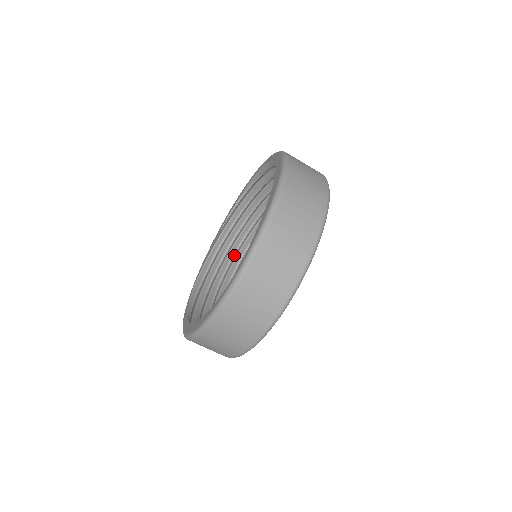
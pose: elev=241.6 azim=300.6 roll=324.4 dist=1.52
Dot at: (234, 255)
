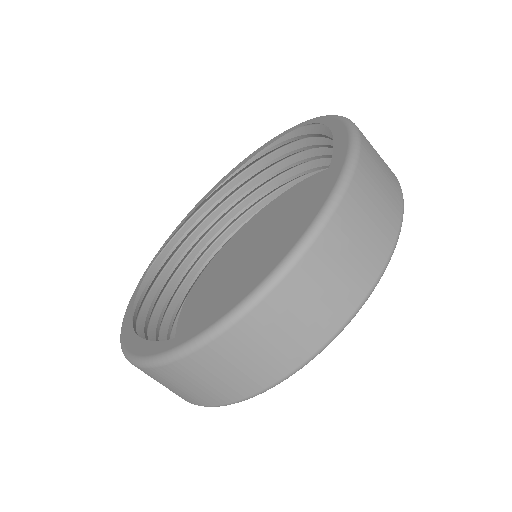
Dot at: (217, 234)
